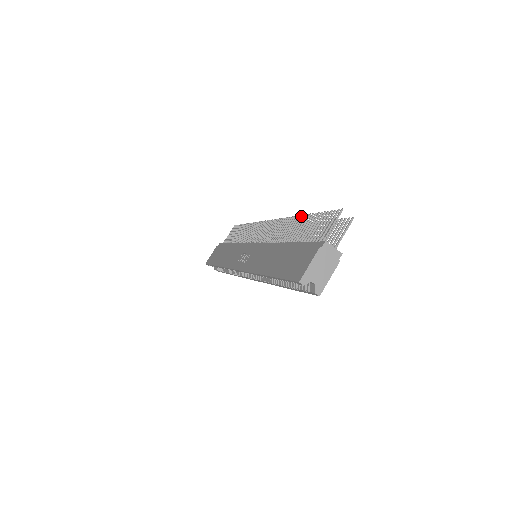
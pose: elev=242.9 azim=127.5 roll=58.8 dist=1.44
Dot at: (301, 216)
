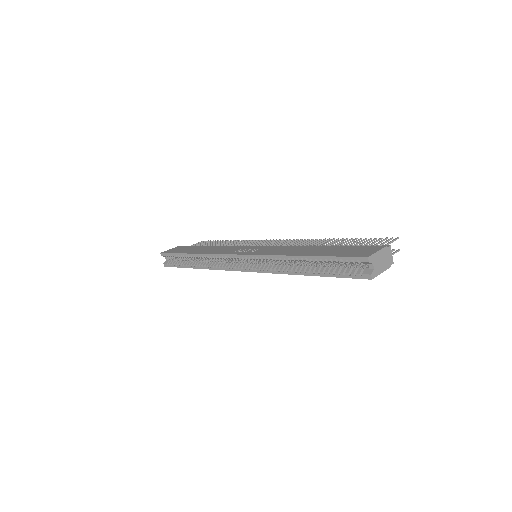
Dot at: (334, 238)
